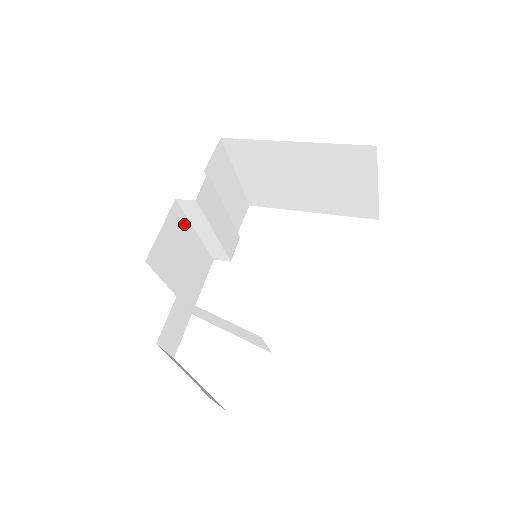
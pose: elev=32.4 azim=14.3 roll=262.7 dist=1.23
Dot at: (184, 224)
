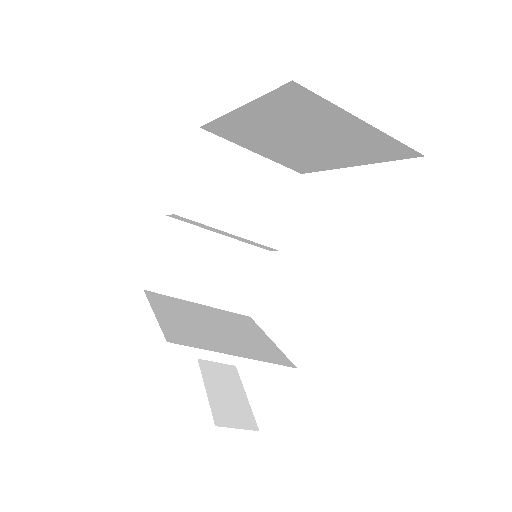
Dot at: (194, 234)
